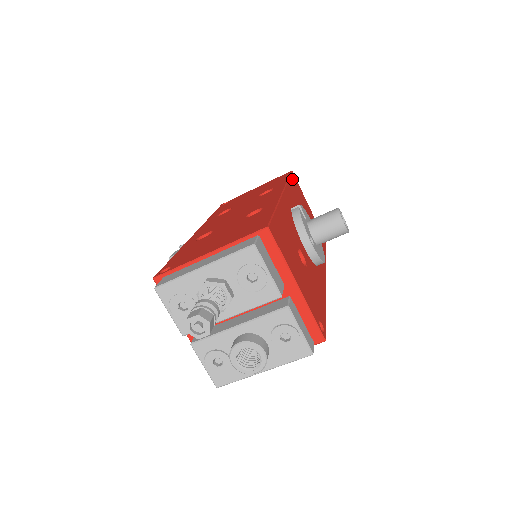
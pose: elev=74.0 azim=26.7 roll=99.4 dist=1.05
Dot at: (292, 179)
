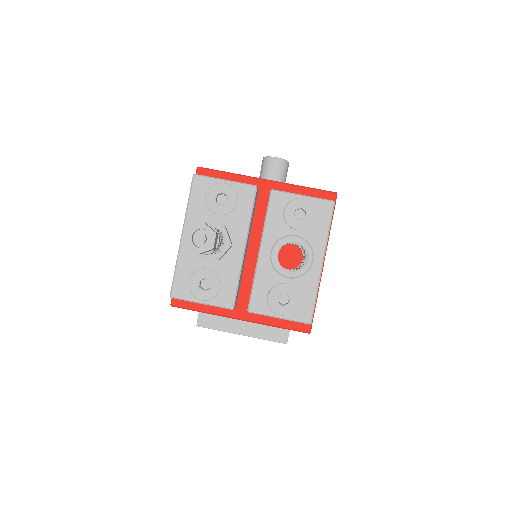
Dot at: occluded
